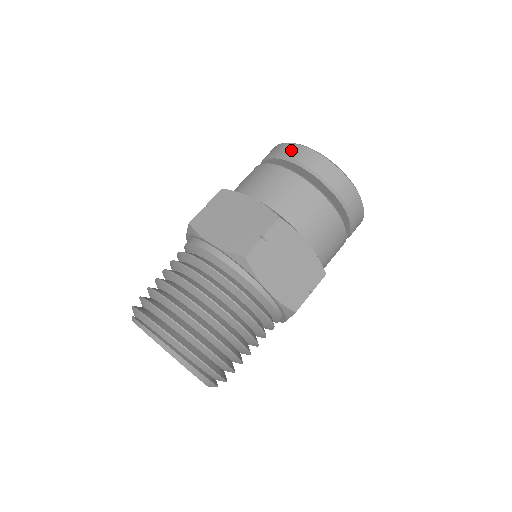
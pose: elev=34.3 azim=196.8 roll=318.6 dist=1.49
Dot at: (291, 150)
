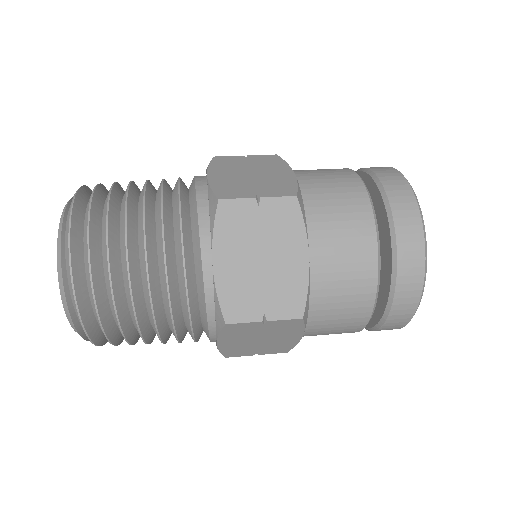
Dot at: (410, 237)
